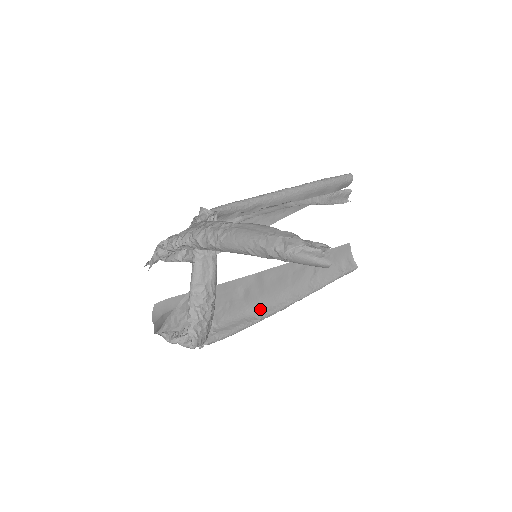
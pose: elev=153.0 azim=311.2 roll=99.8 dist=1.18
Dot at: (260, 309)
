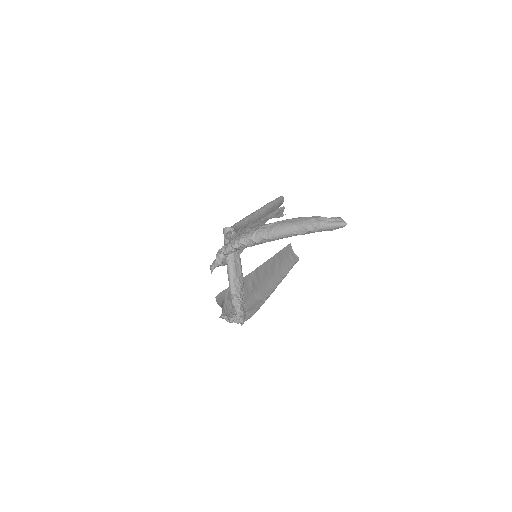
Dot at: (262, 294)
